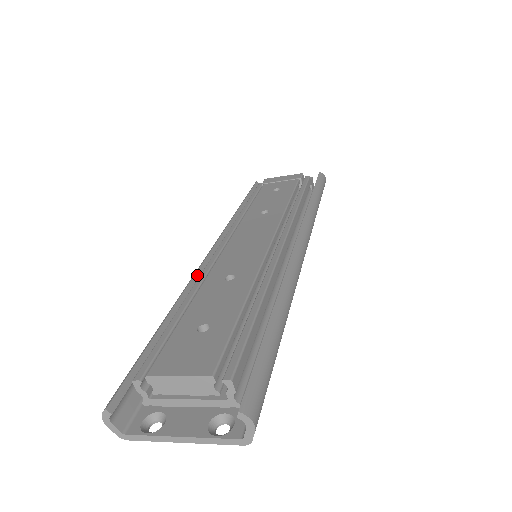
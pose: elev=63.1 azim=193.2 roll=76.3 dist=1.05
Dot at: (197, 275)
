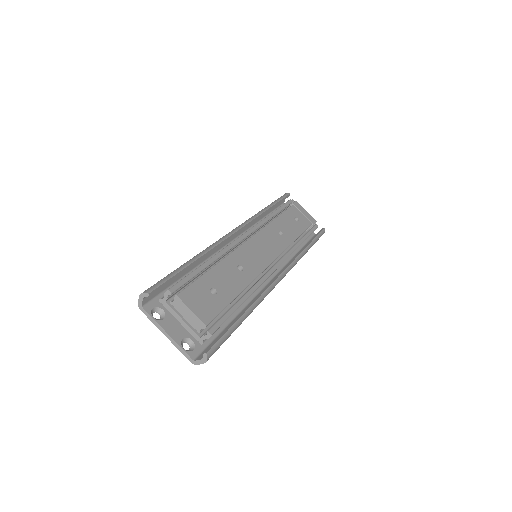
Dot at: (223, 242)
